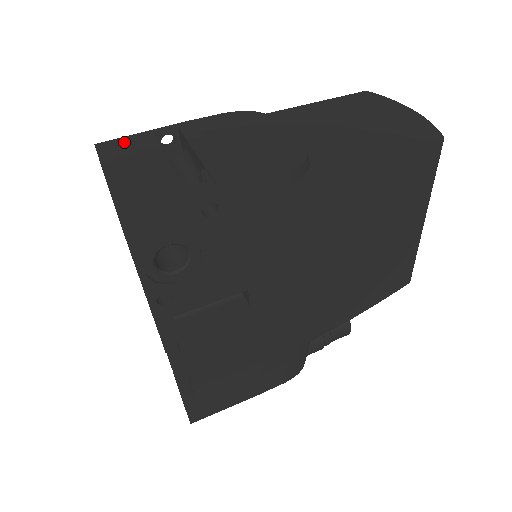
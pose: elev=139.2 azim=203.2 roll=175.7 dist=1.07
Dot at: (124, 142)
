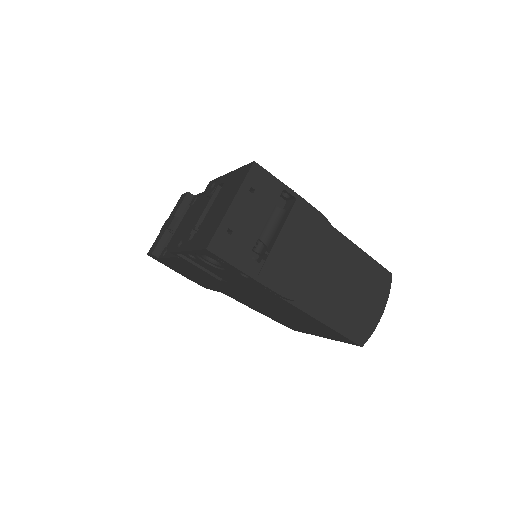
Dot at: (266, 179)
